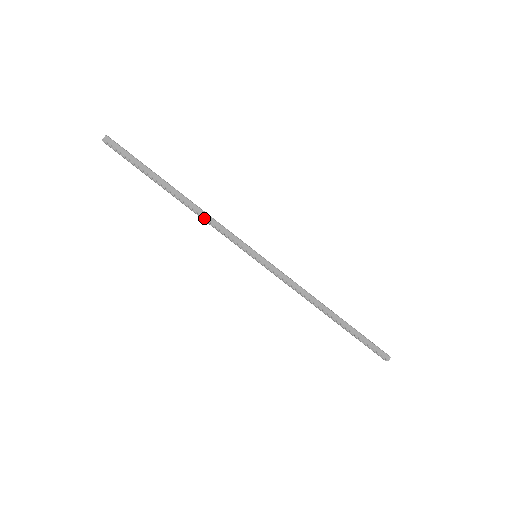
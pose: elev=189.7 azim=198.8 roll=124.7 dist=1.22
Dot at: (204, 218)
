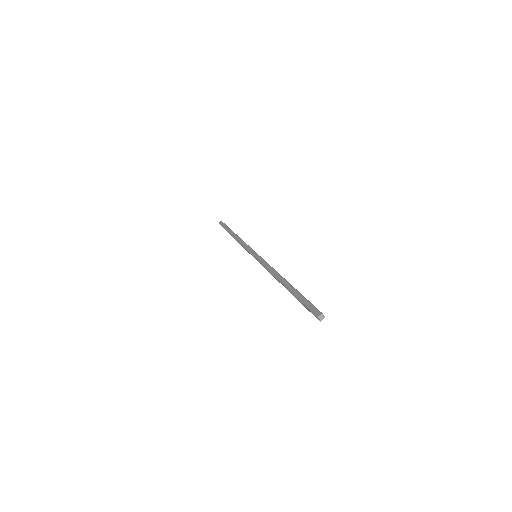
Dot at: (239, 242)
